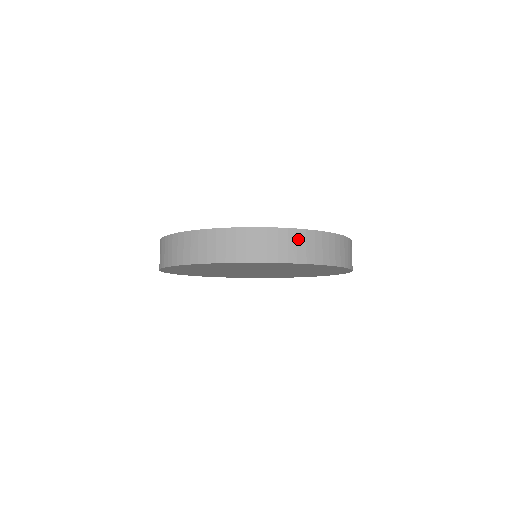
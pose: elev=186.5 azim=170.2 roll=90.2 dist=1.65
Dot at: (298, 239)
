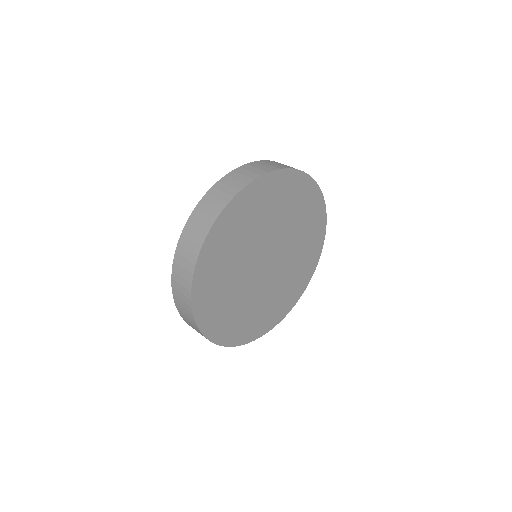
Dot at: occluded
